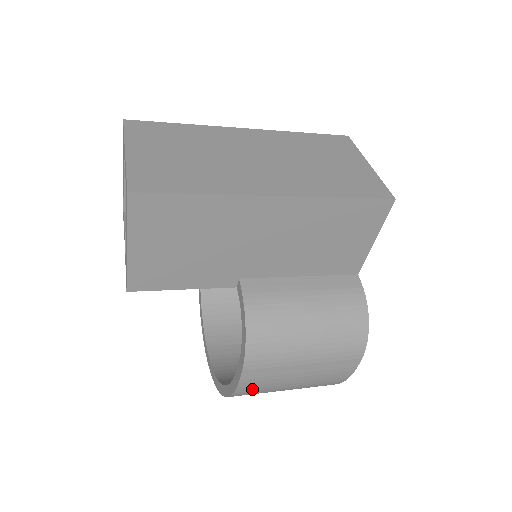
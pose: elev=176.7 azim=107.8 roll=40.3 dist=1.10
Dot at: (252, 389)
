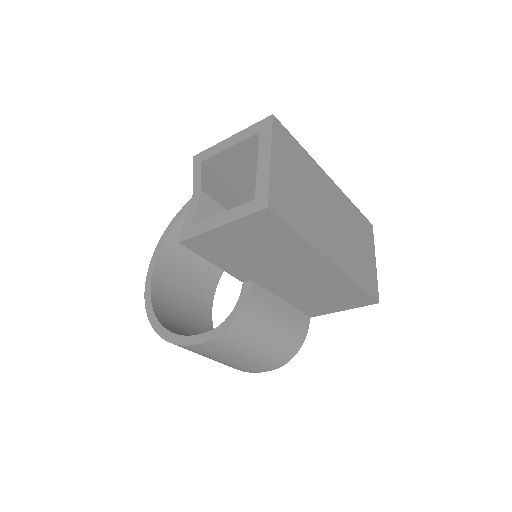
Dot at: (193, 350)
